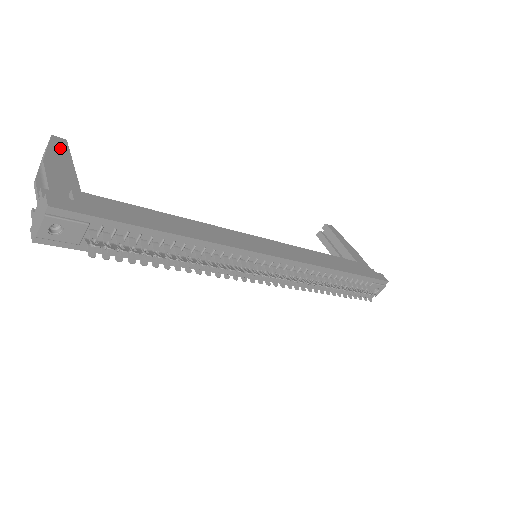
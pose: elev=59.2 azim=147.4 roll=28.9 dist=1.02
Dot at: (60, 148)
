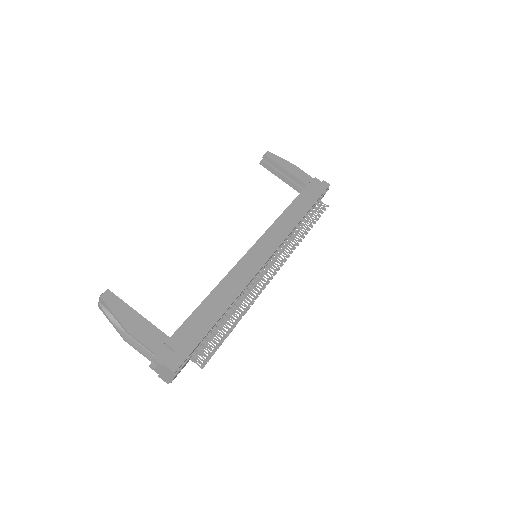
Dot at: (117, 305)
